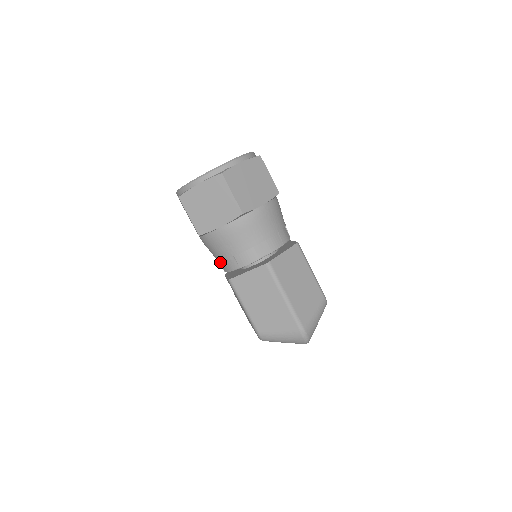
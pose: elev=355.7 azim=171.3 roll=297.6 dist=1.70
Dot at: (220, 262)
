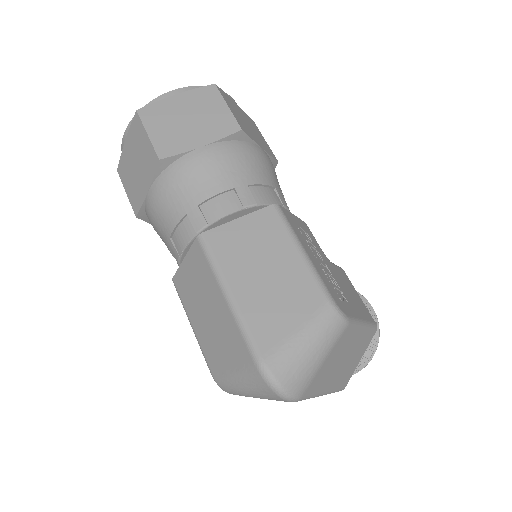
Dot at: occluded
